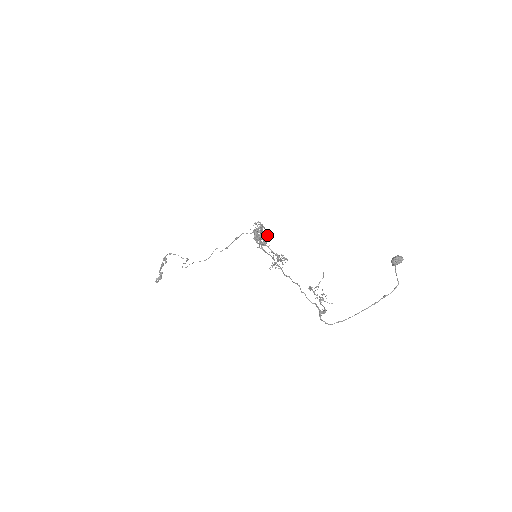
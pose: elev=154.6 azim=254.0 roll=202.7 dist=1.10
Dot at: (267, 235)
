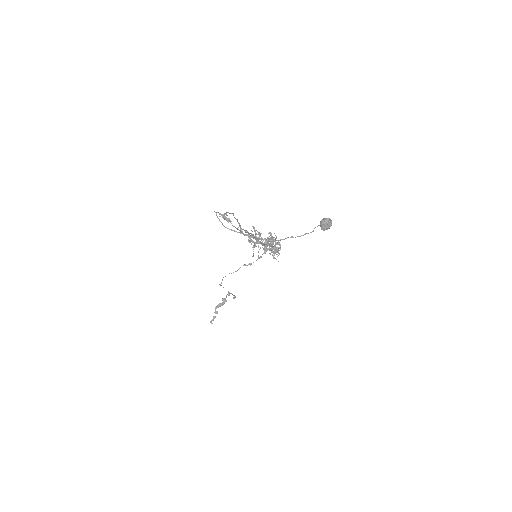
Dot at: (277, 249)
